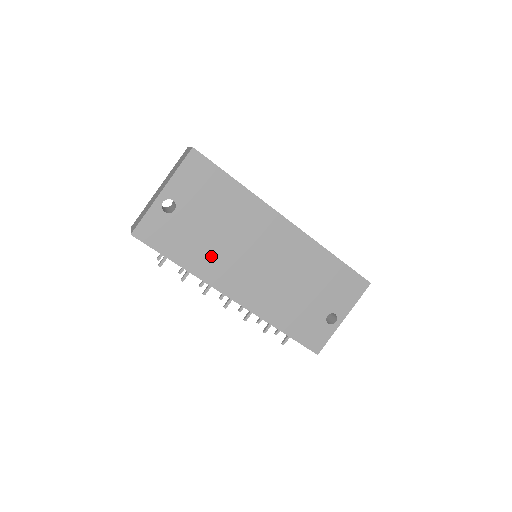
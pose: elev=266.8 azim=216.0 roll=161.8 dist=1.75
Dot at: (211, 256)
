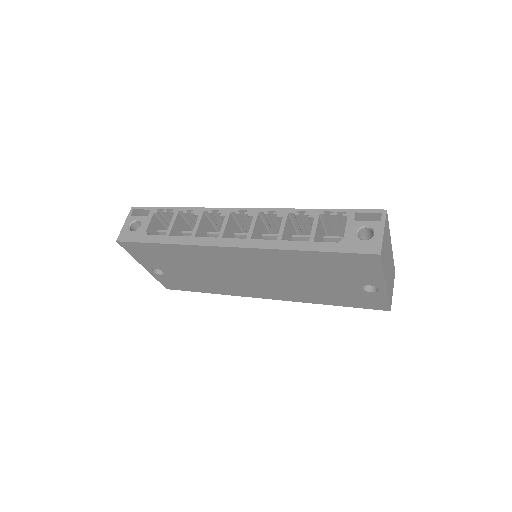
Dot at: (217, 284)
